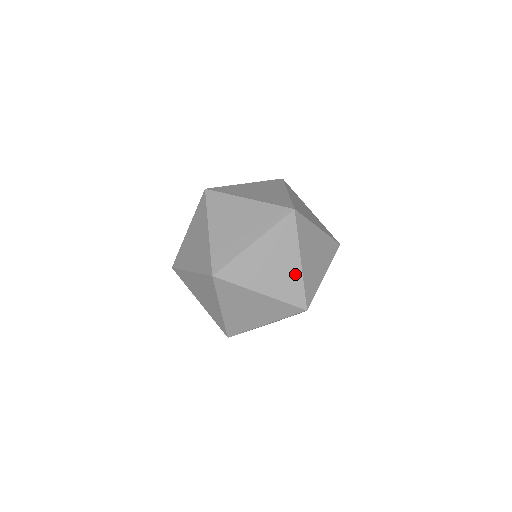
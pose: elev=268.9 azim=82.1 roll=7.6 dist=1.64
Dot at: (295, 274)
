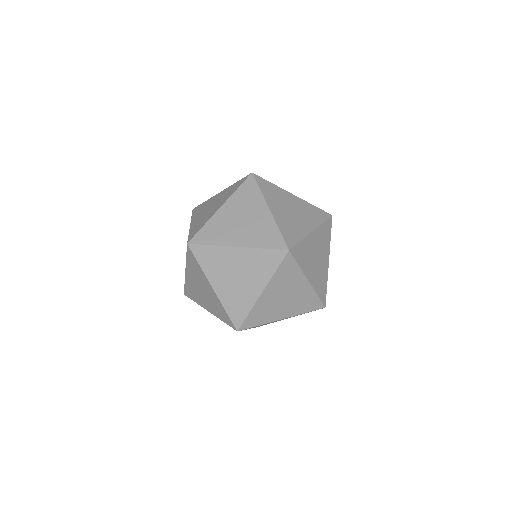
Dot at: (250, 298)
